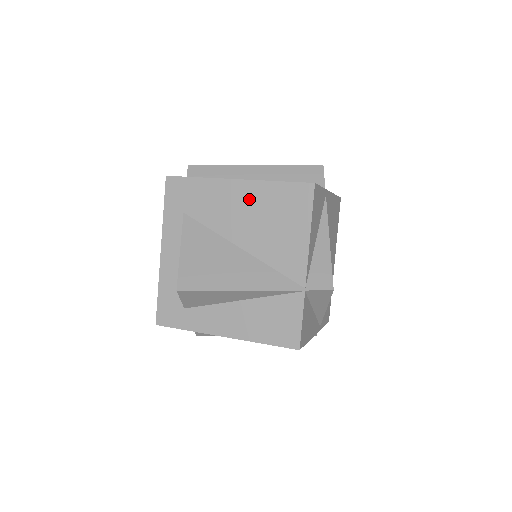
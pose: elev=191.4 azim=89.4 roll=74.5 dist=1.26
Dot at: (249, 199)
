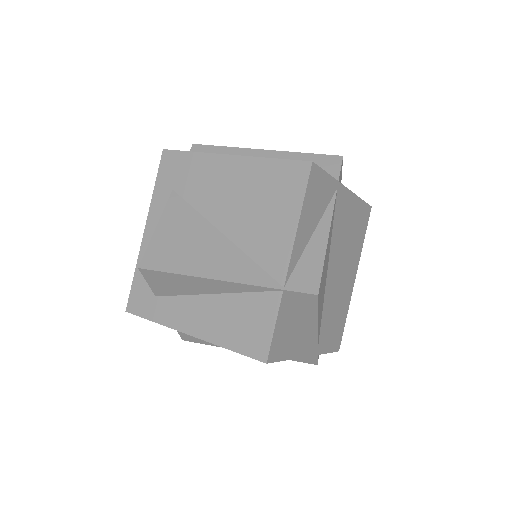
Dot at: (239, 177)
